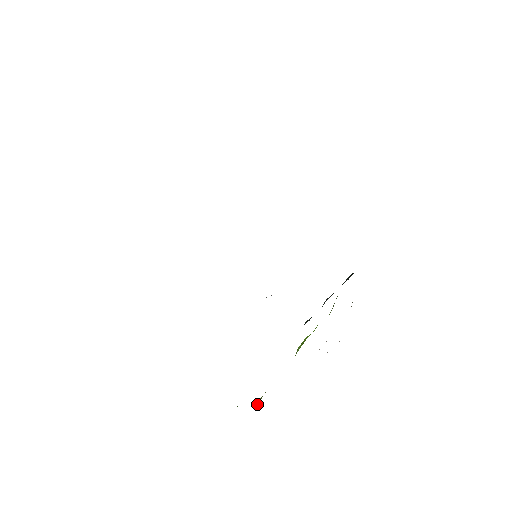
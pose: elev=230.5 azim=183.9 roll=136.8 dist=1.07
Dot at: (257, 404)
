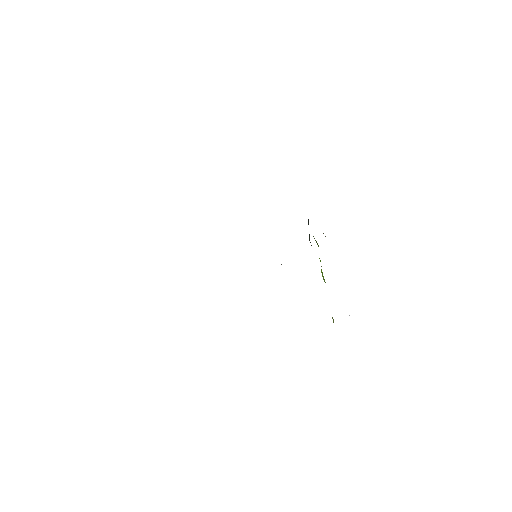
Dot at: occluded
